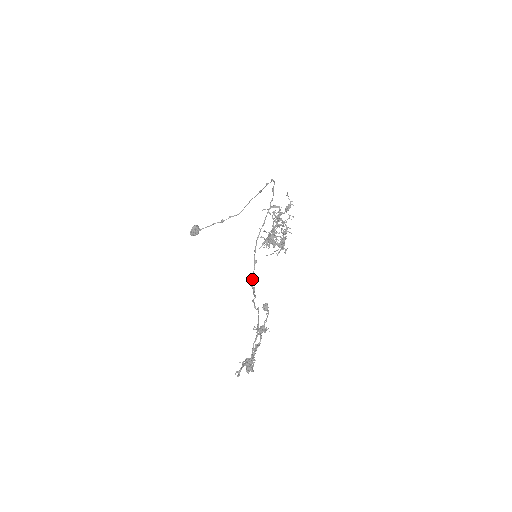
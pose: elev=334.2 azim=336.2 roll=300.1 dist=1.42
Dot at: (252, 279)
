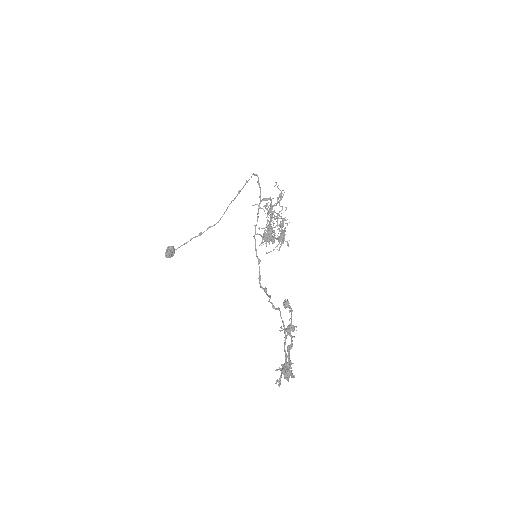
Dot at: (260, 280)
